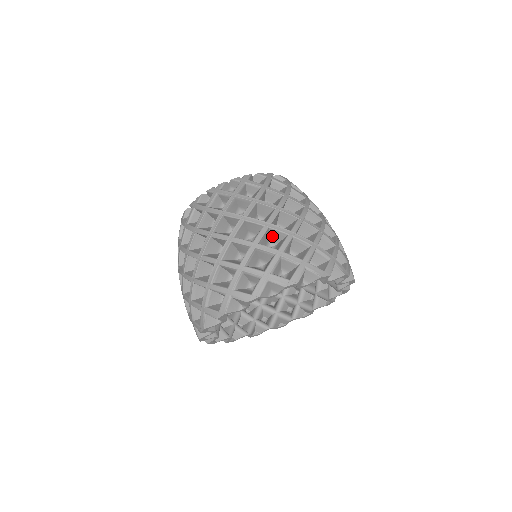
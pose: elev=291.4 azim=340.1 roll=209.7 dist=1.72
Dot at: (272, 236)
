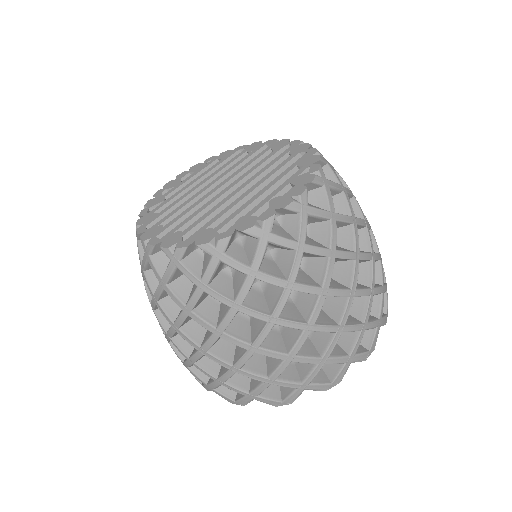
Dot at: occluded
